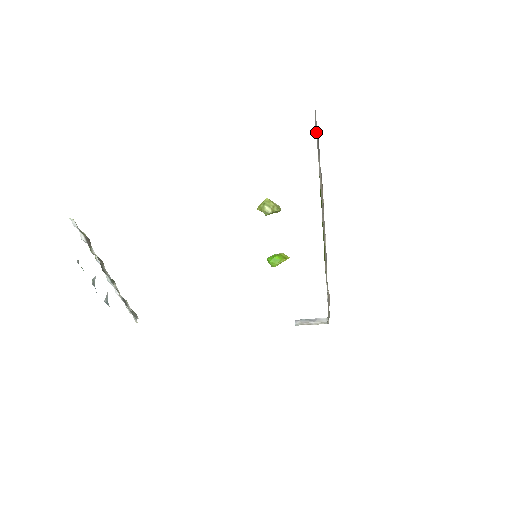
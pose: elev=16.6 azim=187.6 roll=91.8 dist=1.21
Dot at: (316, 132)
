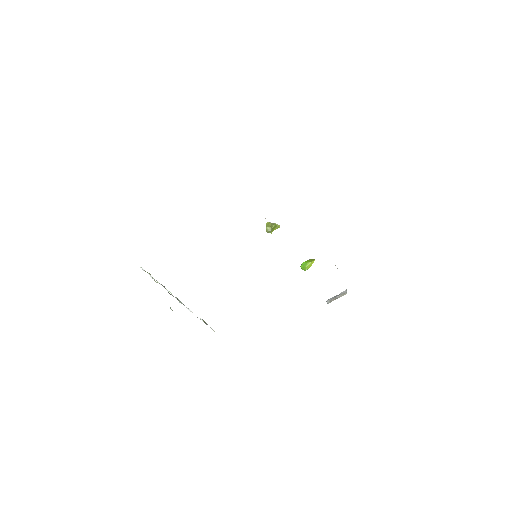
Dot at: occluded
